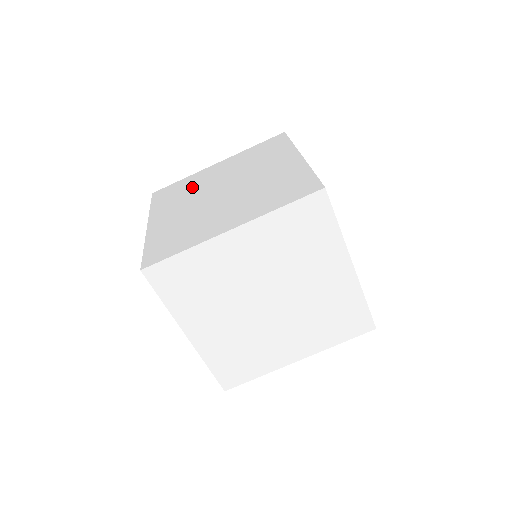
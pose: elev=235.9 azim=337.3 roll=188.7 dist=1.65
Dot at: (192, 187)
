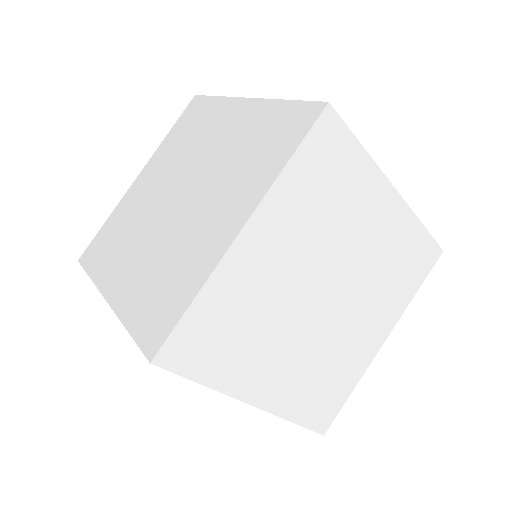
Dot at: occluded
